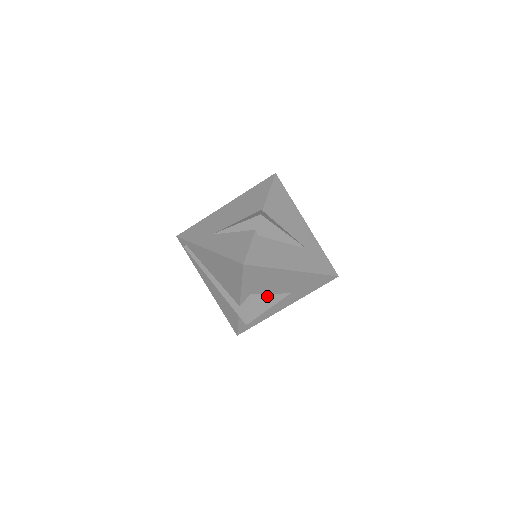
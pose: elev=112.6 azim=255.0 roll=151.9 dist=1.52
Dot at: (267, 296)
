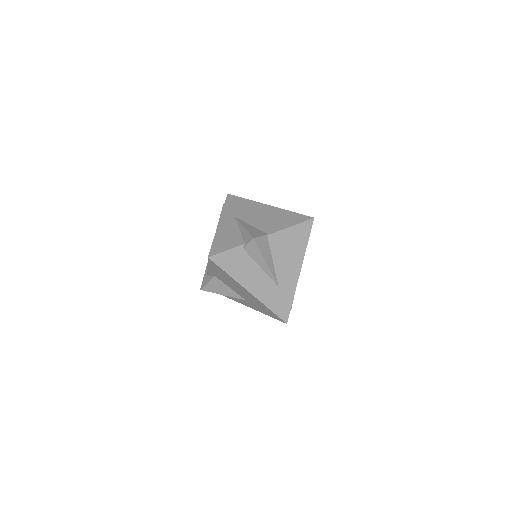
Dot at: (227, 287)
